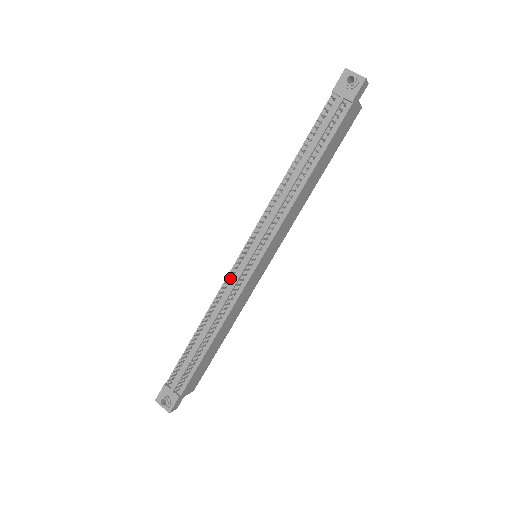
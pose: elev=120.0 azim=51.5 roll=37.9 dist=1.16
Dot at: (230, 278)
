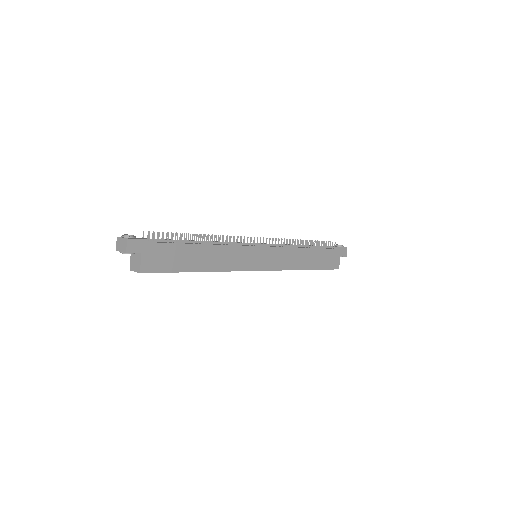
Dot at: occluded
